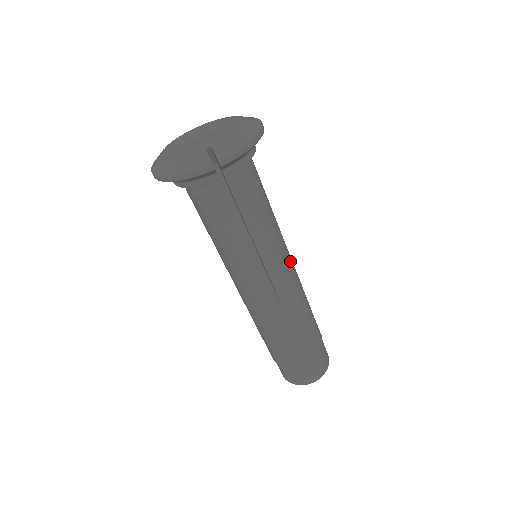
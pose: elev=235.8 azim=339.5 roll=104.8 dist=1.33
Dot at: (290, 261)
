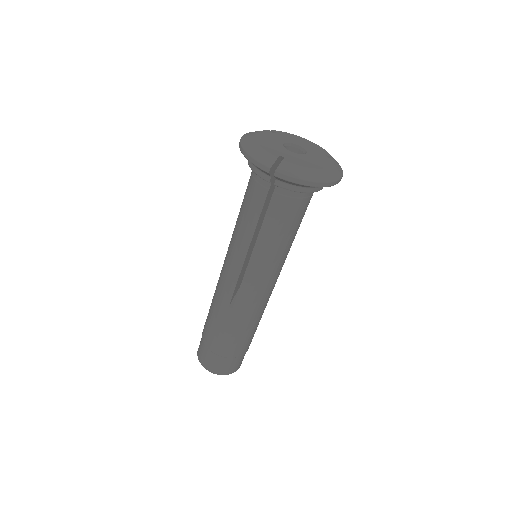
Dot at: (270, 283)
